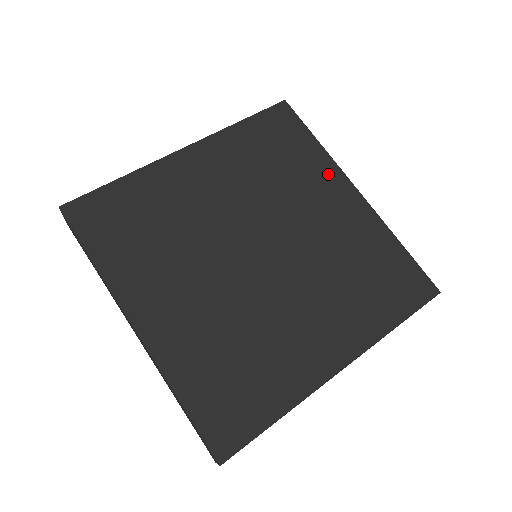
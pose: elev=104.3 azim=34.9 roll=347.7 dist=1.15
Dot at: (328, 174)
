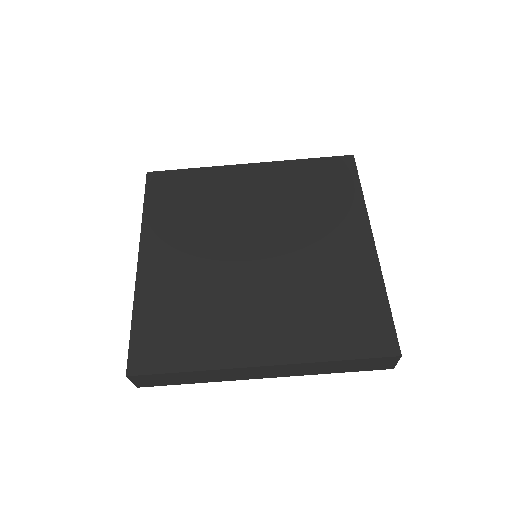
Dot at: (225, 175)
